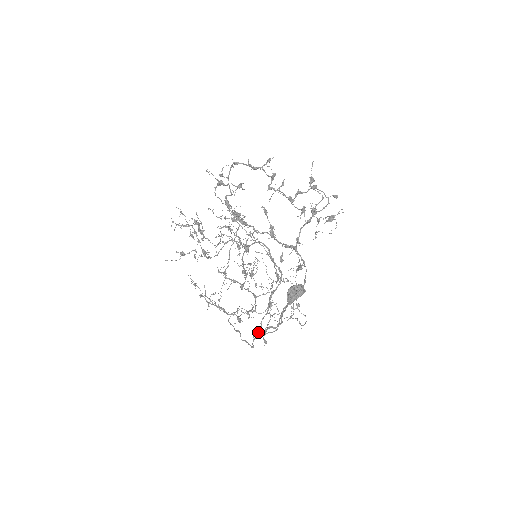
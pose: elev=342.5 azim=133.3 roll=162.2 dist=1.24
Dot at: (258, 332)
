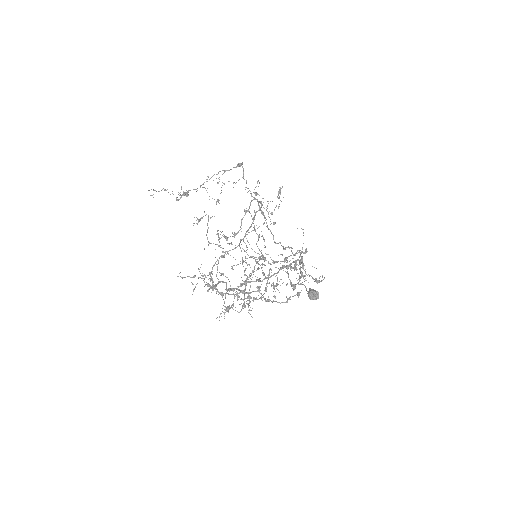
Dot at: occluded
